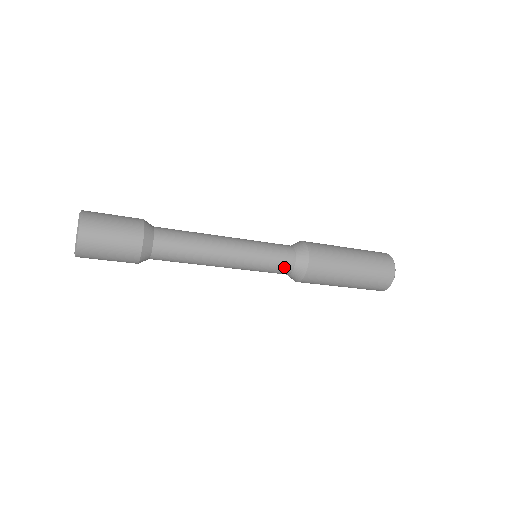
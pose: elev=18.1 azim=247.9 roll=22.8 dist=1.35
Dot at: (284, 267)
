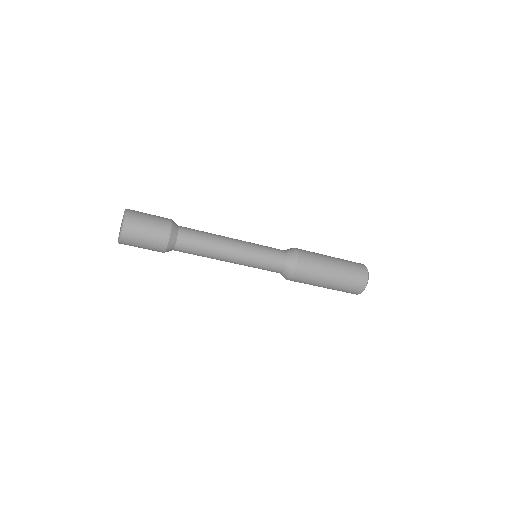
Dot at: (279, 261)
